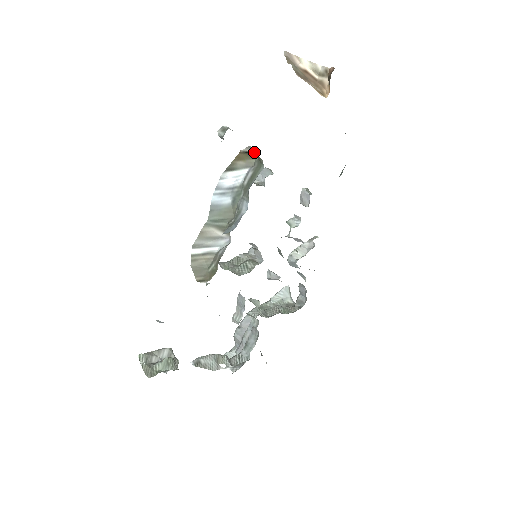
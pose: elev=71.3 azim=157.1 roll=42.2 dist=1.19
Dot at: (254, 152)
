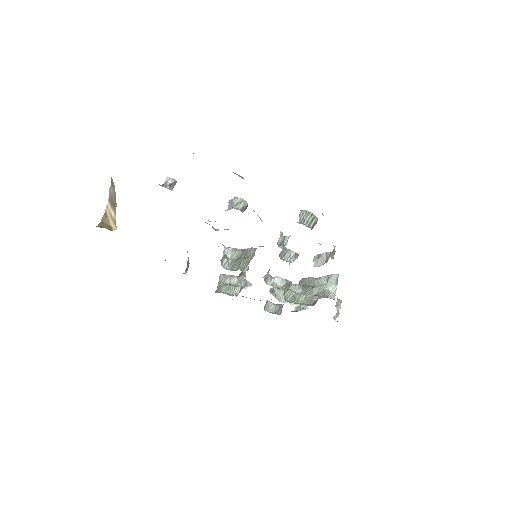
Dot at: occluded
